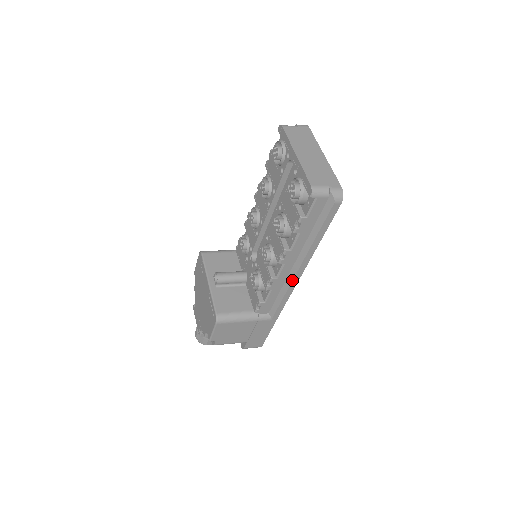
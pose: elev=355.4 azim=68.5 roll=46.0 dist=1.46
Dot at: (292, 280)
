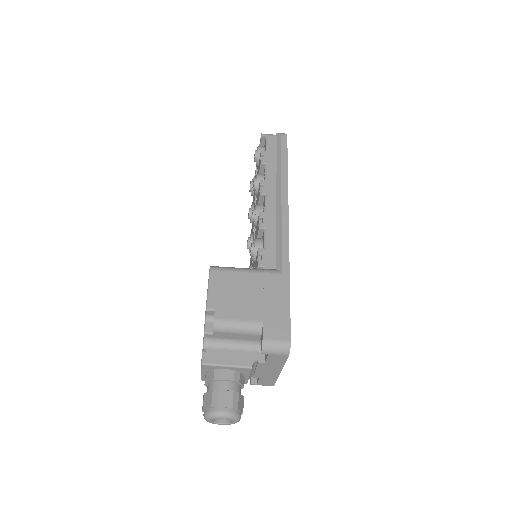
Dot at: (281, 210)
